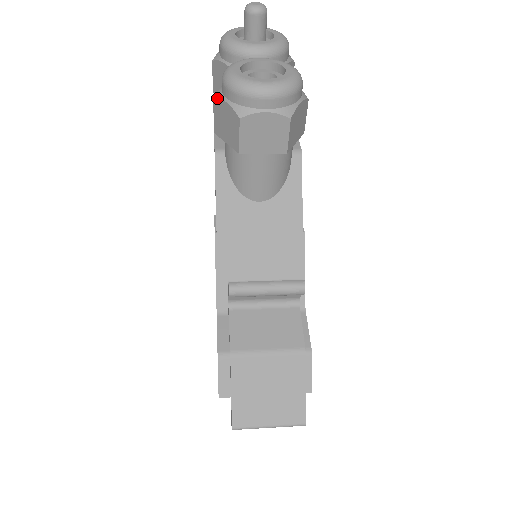
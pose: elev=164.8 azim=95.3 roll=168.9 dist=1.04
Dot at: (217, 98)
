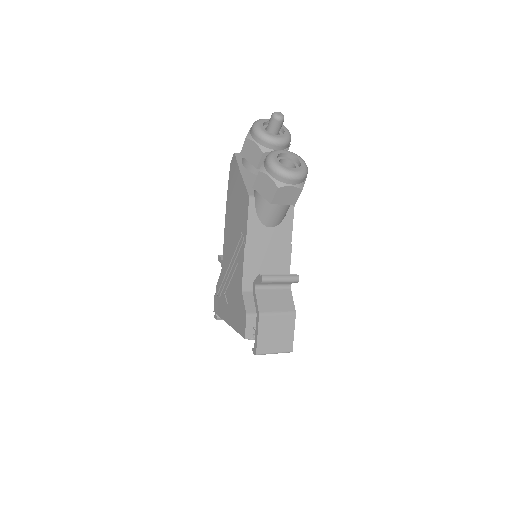
Dot at: (262, 172)
